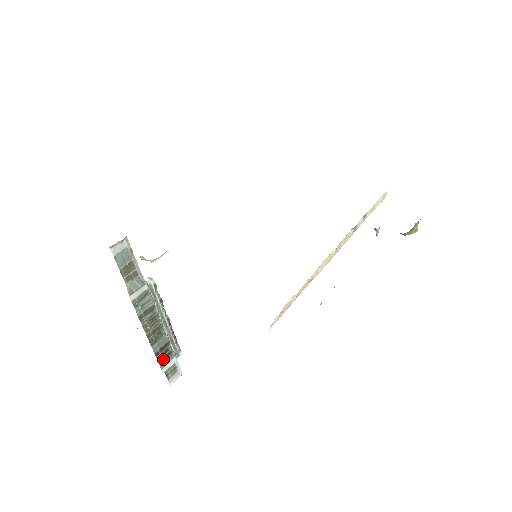
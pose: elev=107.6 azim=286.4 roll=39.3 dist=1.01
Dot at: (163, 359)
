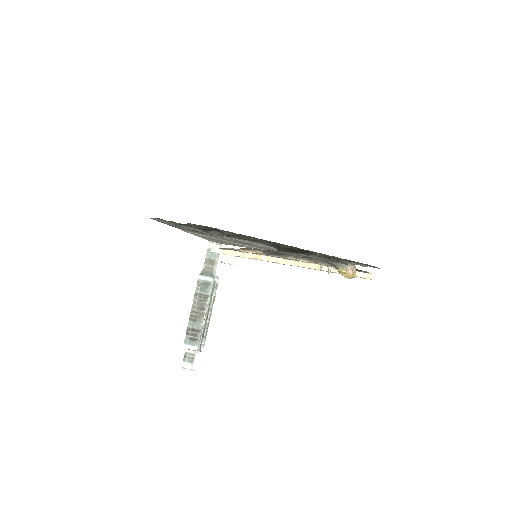
Dot at: (190, 338)
